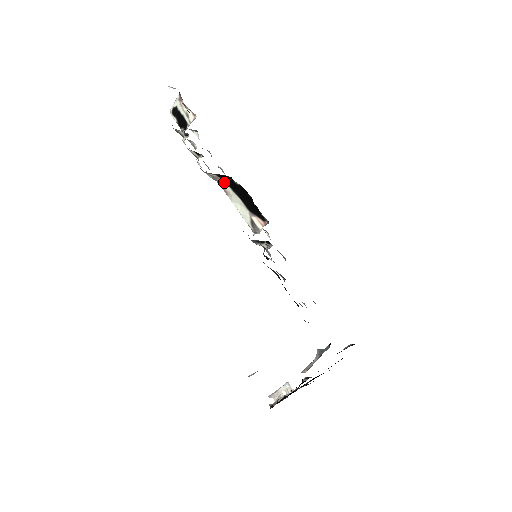
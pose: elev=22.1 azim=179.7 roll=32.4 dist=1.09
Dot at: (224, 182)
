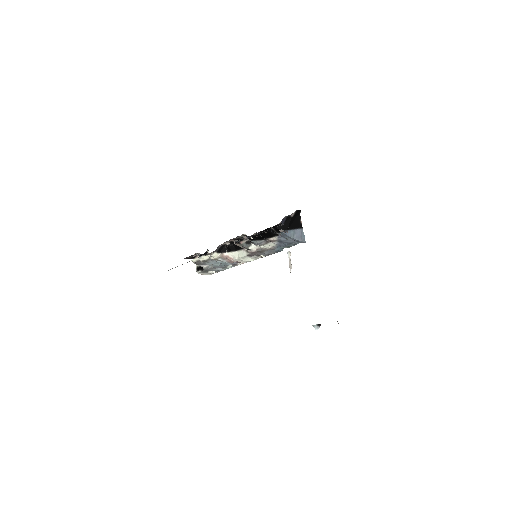
Dot at: (226, 253)
